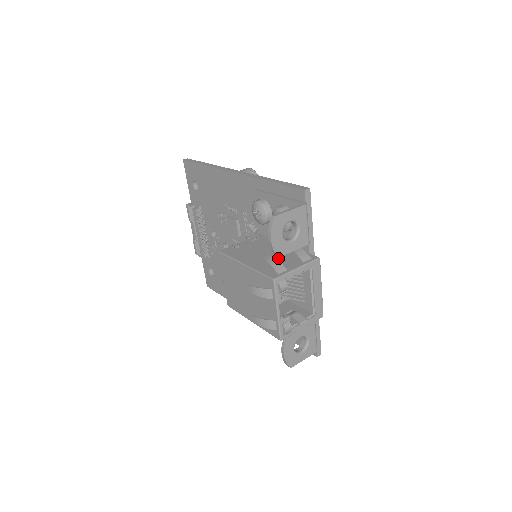
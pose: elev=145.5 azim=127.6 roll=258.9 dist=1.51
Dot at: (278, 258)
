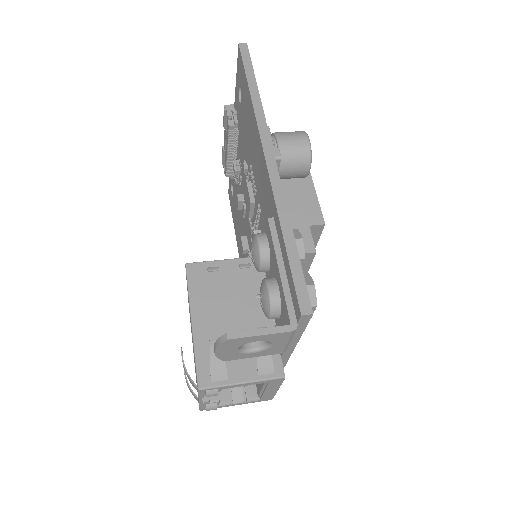
Dot at: occluded
